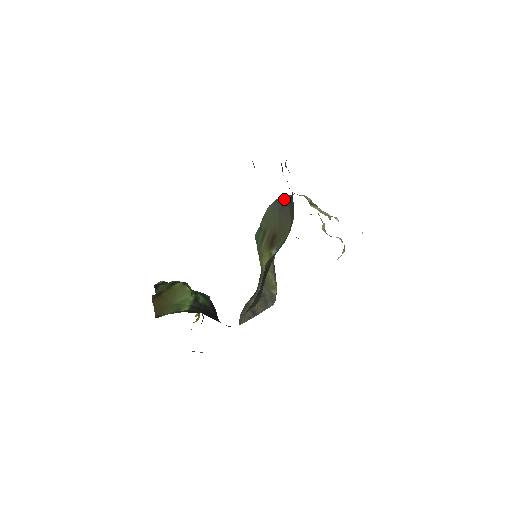
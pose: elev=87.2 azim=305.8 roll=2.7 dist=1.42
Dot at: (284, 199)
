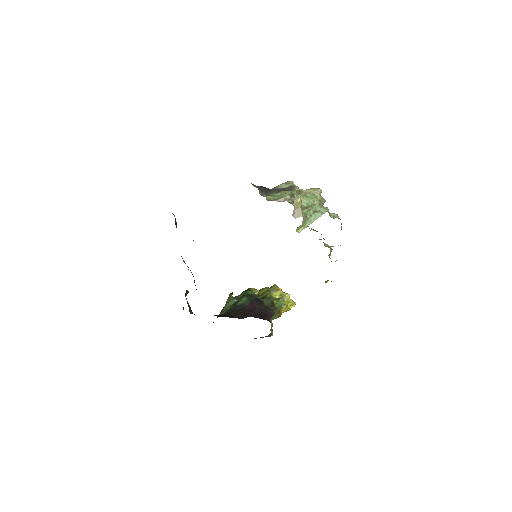
Dot at: occluded
